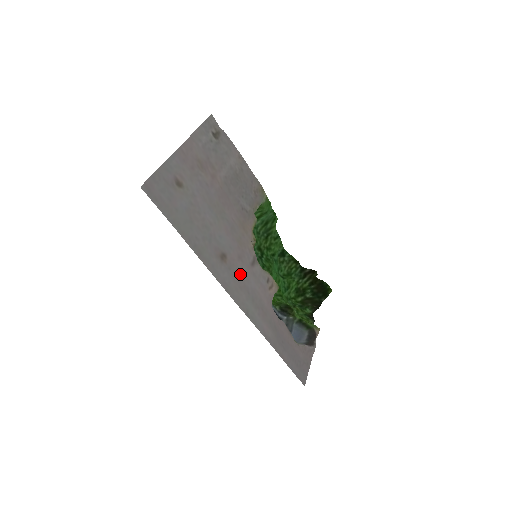
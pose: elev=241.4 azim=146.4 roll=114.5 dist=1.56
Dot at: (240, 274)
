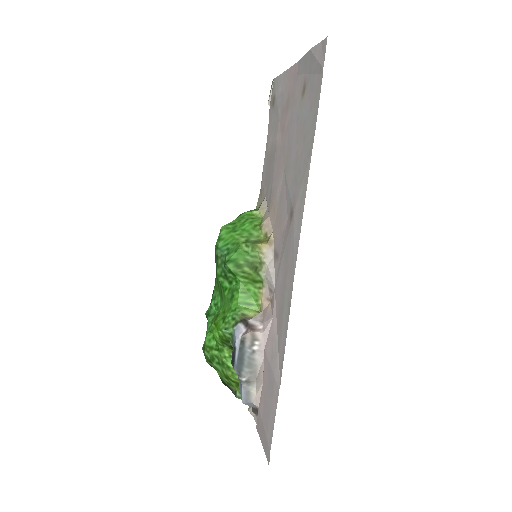
Dot at: (285, 253)
